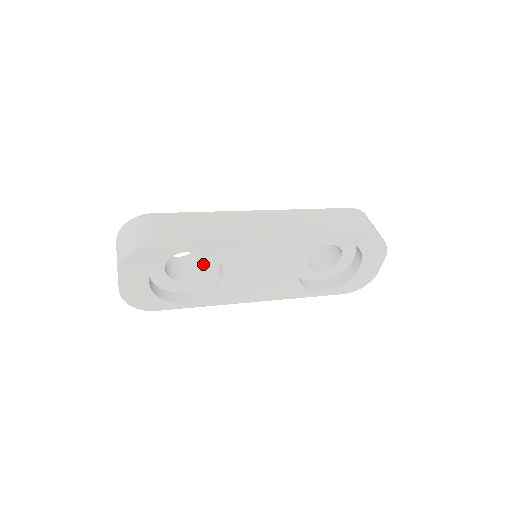
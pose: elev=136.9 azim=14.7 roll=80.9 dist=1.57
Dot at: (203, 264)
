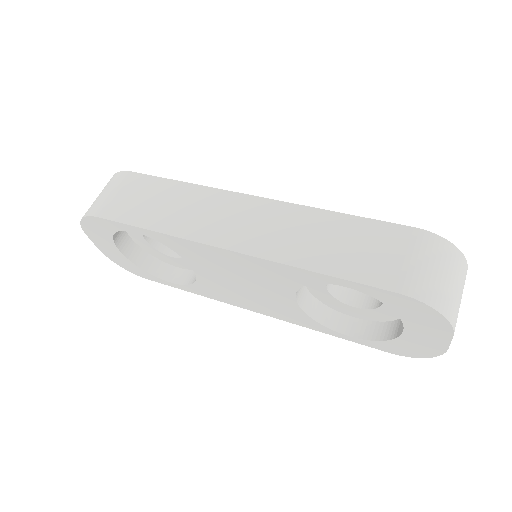
Dot at: occluded
